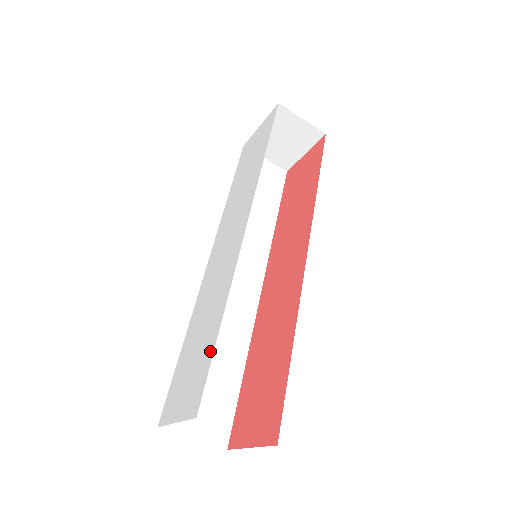
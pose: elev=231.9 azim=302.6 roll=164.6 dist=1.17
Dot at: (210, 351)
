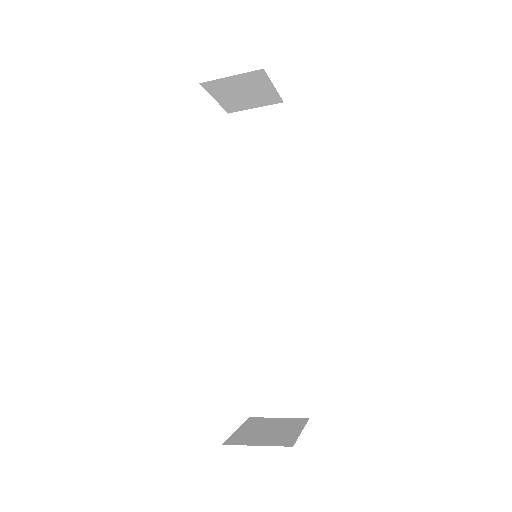
Dot at: occluded
